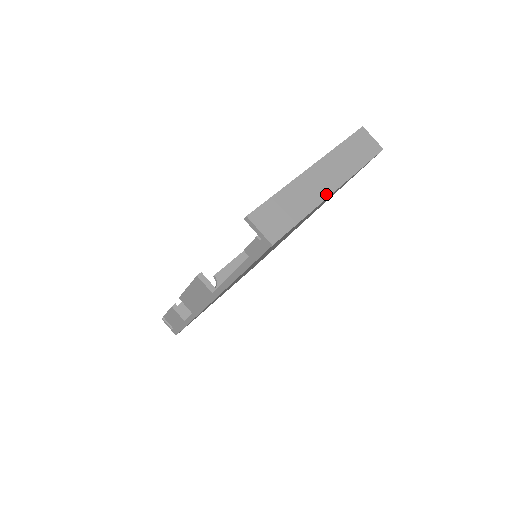
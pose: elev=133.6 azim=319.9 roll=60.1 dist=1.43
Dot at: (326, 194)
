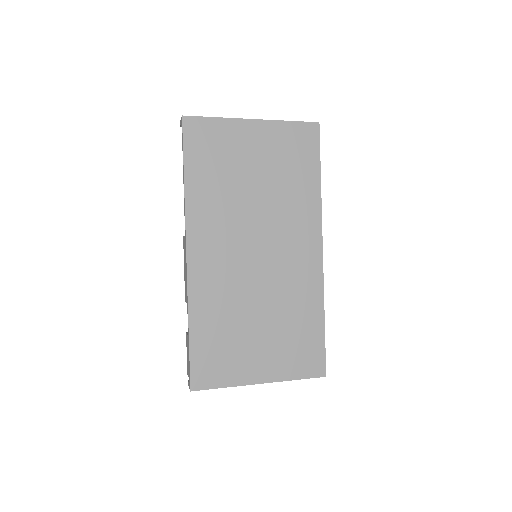
Dot at: (245, 119)
